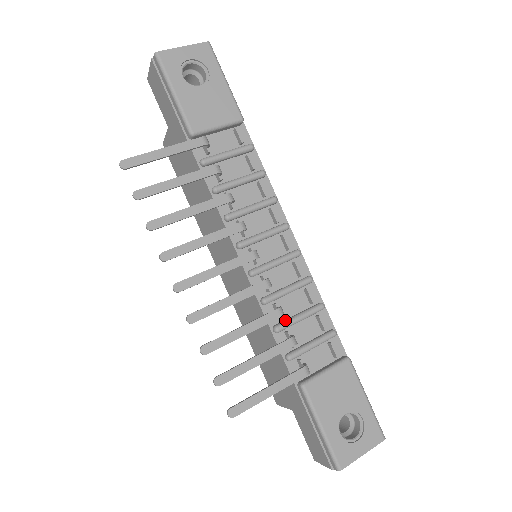
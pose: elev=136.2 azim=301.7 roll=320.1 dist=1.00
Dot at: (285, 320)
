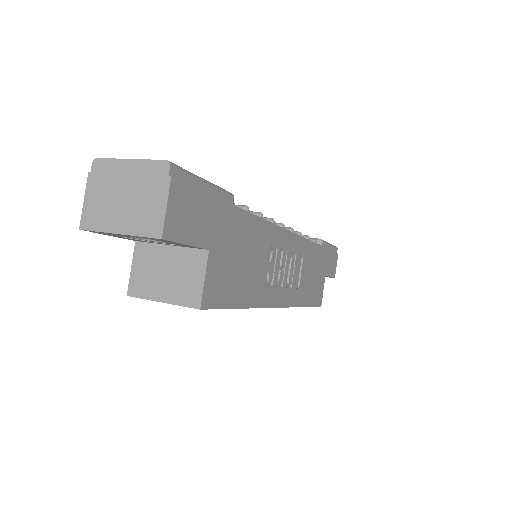
Dot at: occluded
